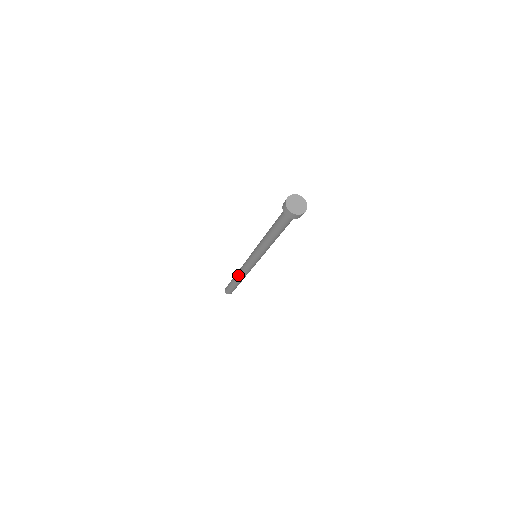
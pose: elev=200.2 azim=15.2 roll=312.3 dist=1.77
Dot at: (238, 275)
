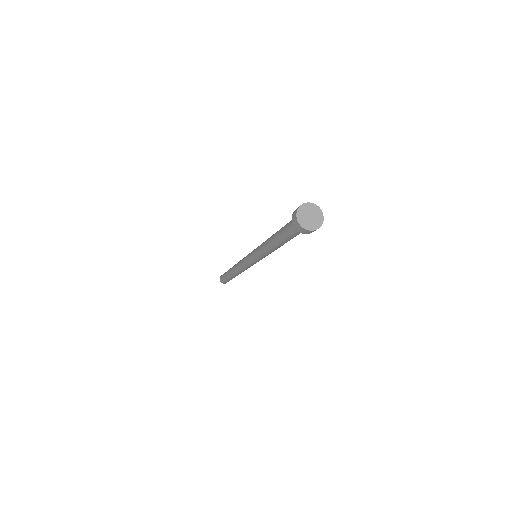
Dot at: (234, 267)
